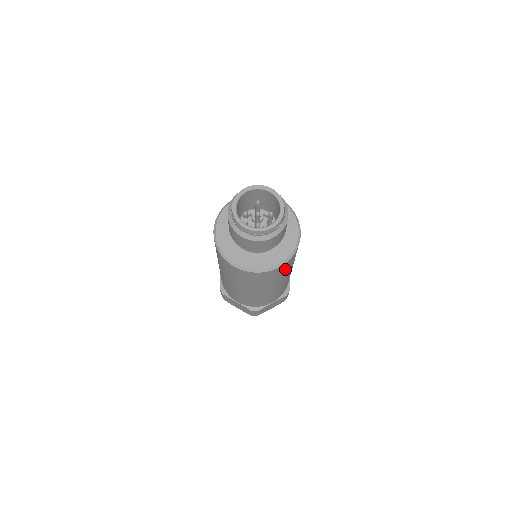
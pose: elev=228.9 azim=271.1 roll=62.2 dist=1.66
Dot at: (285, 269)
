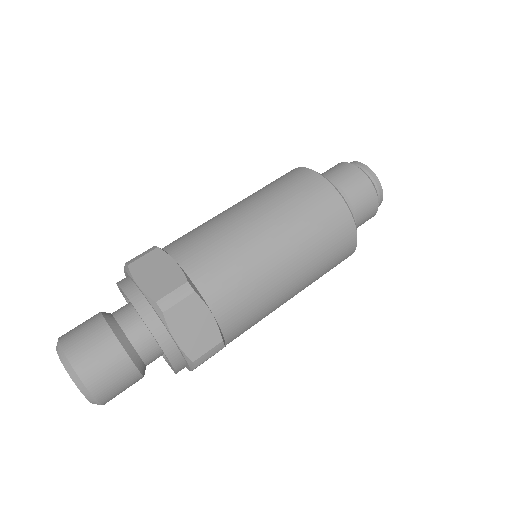
Dot at: (334, 243)
